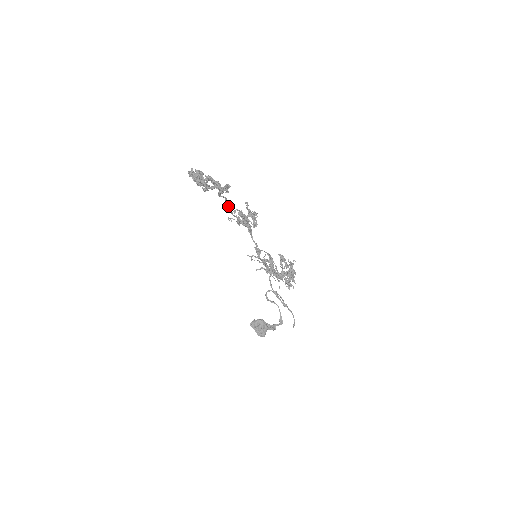
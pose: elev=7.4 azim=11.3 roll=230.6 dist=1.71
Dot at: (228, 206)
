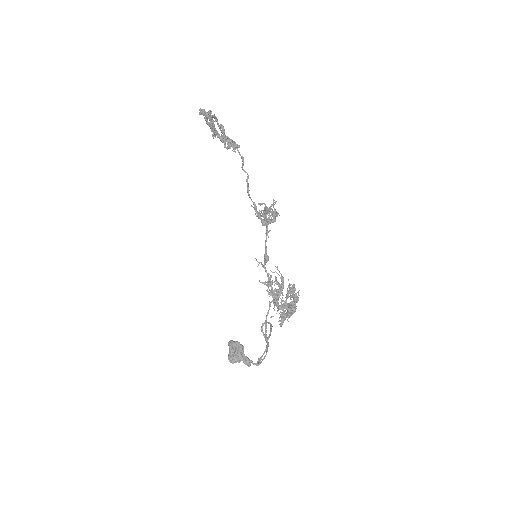
Dot at: (247, 184)
